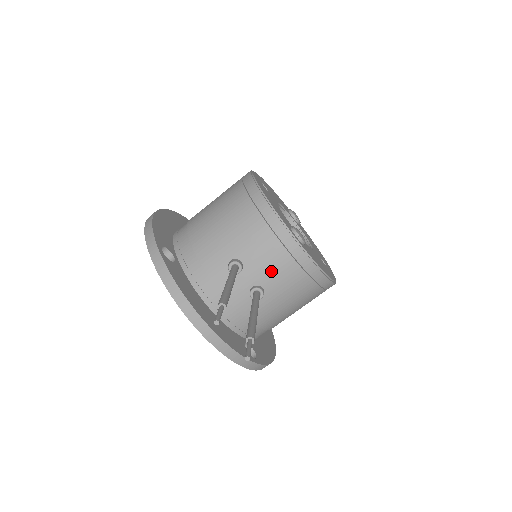
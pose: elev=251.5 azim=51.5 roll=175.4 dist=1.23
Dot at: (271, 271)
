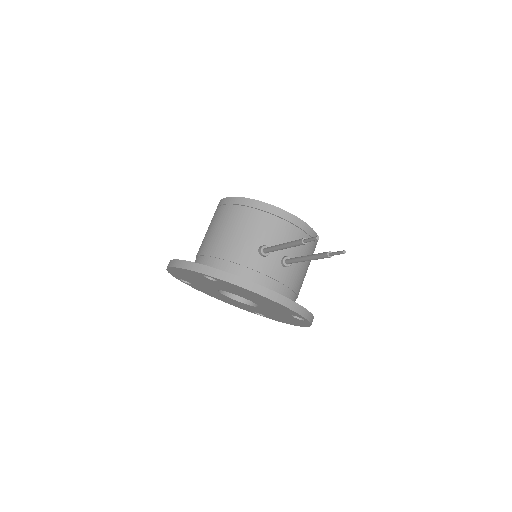
Dot at: occluded
